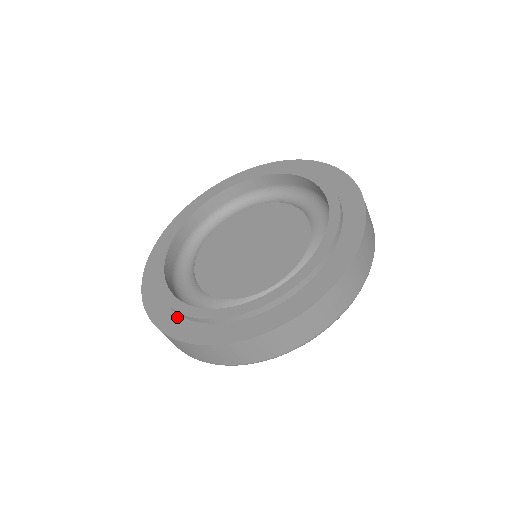
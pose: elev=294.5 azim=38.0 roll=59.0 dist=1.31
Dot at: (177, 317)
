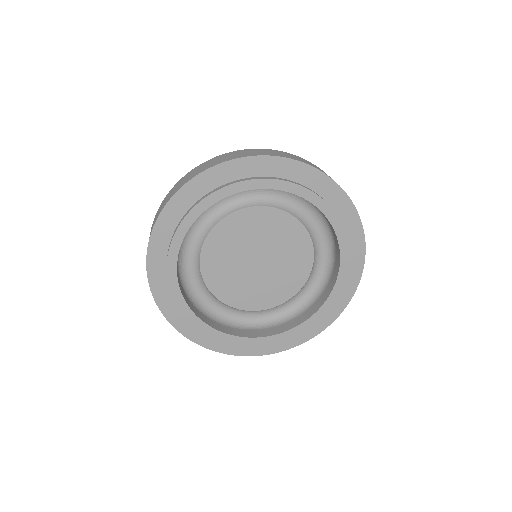
Dot at: occluded
